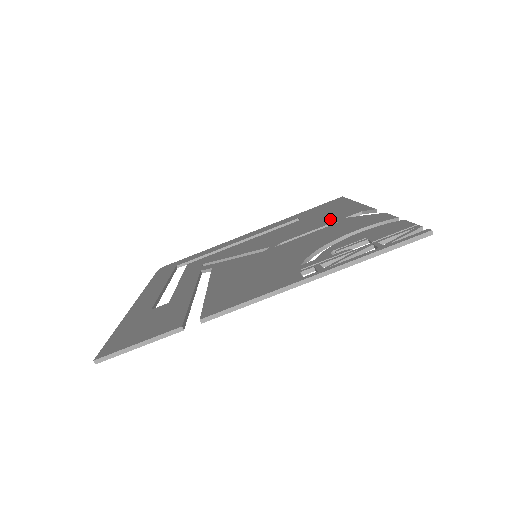
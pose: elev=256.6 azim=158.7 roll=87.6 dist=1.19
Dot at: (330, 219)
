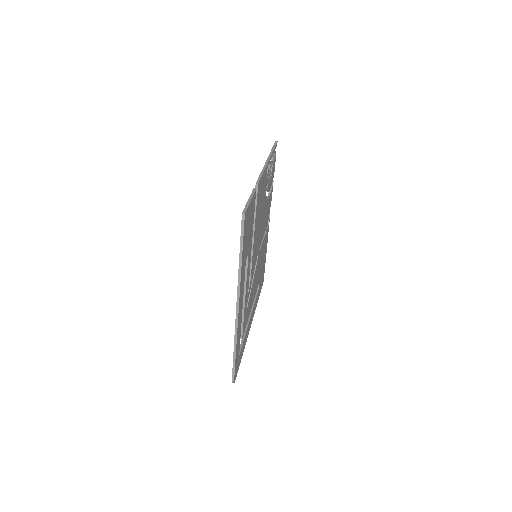
Dot at: occluded
